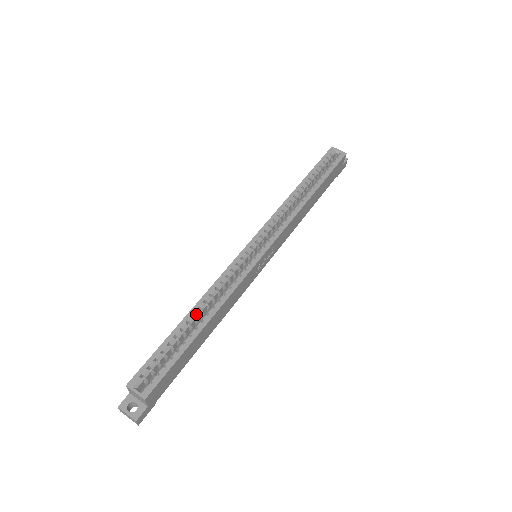
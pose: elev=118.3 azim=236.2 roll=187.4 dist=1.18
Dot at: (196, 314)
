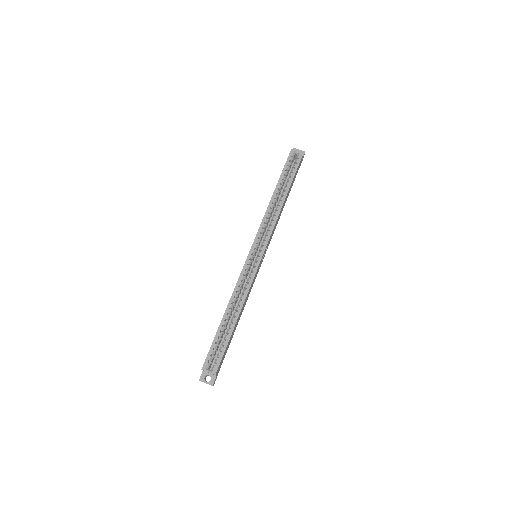
Dot at: (229, 313)
